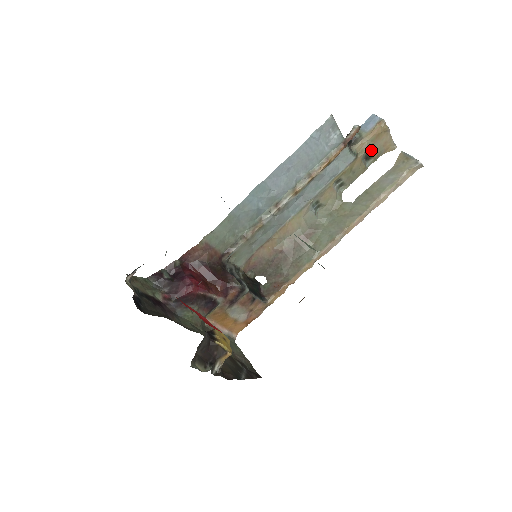
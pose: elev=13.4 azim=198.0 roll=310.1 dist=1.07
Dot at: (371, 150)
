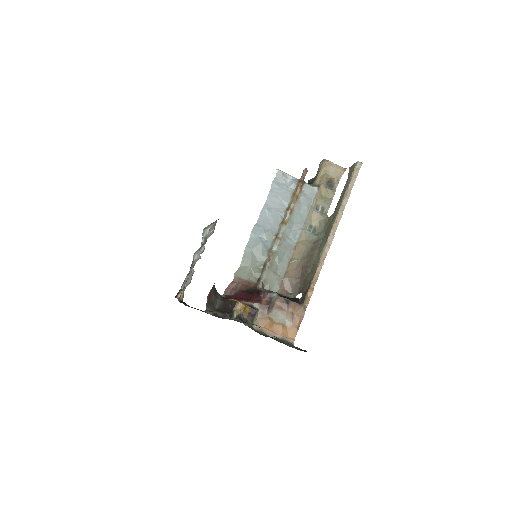
Dot at: (328, 179)
